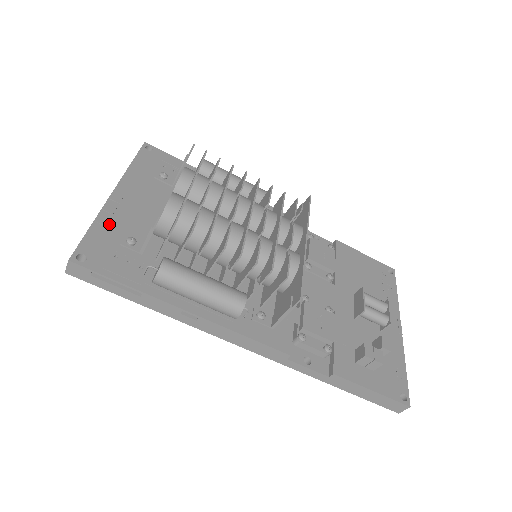
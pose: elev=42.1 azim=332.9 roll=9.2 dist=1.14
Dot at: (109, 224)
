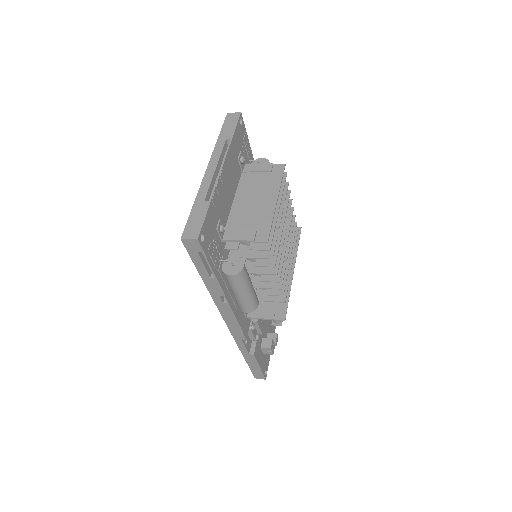
Dot at: (216, 205)
